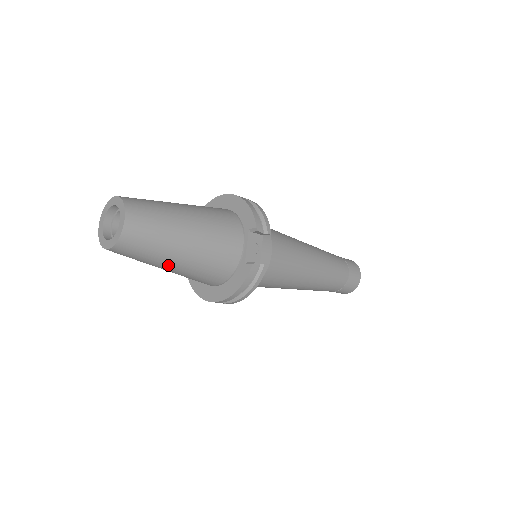
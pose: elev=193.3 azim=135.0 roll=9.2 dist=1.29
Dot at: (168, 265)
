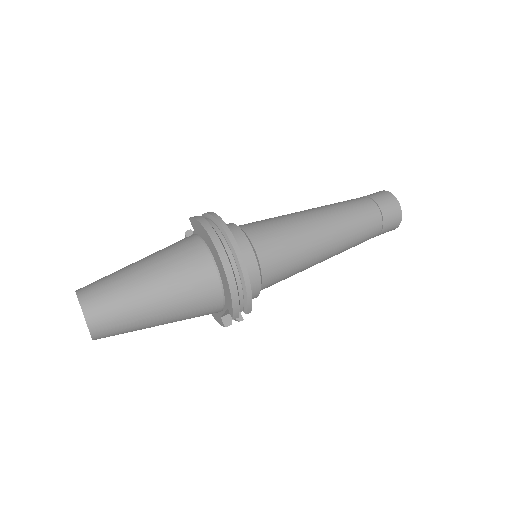
Dot at: occluded
